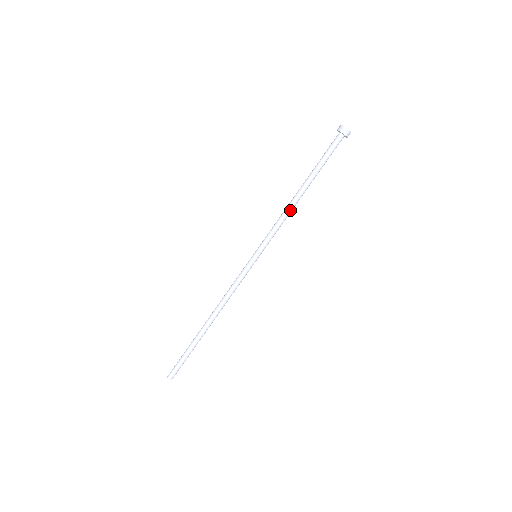
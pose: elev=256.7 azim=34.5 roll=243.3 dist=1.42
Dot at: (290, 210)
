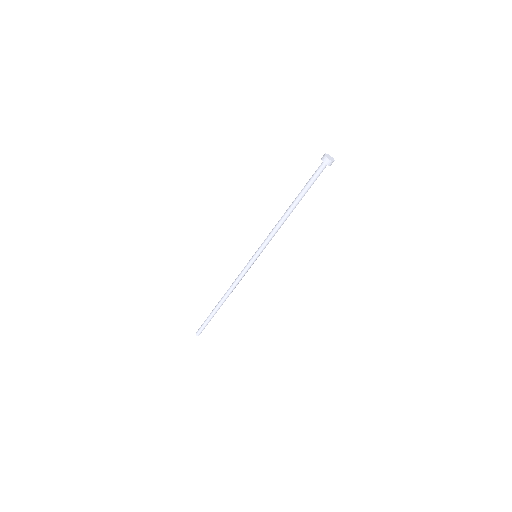
Dot at: (280, 223)
